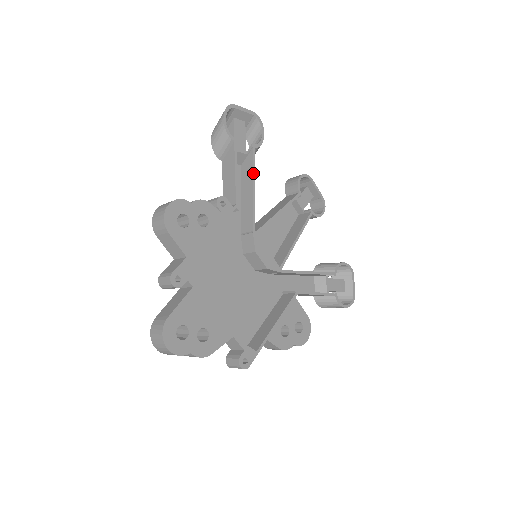
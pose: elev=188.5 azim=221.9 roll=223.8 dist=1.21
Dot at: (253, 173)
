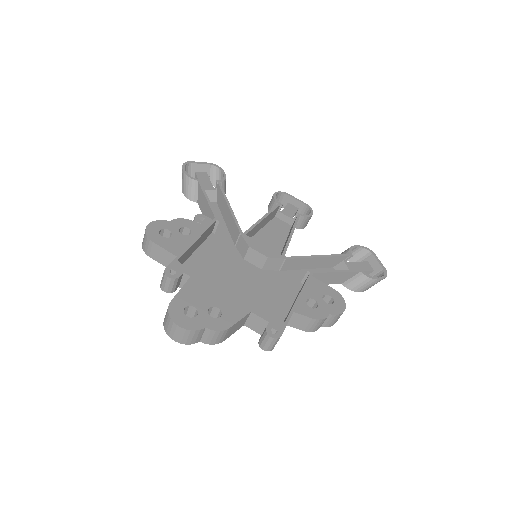
Dot at: (224, 197)
